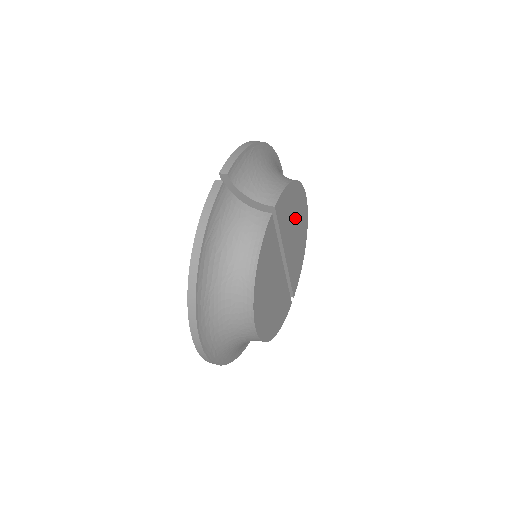
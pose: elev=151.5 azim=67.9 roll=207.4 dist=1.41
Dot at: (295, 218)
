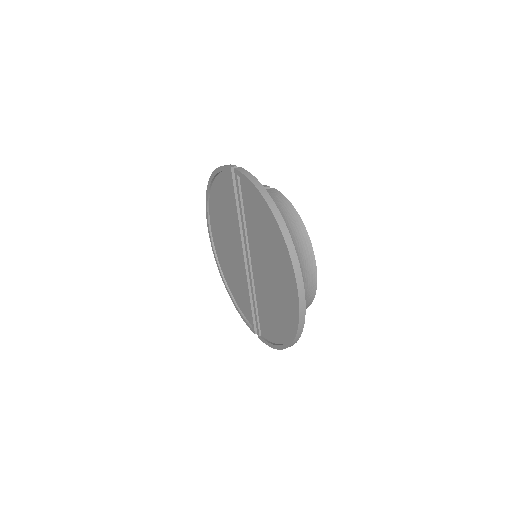
Dot at: occluded
